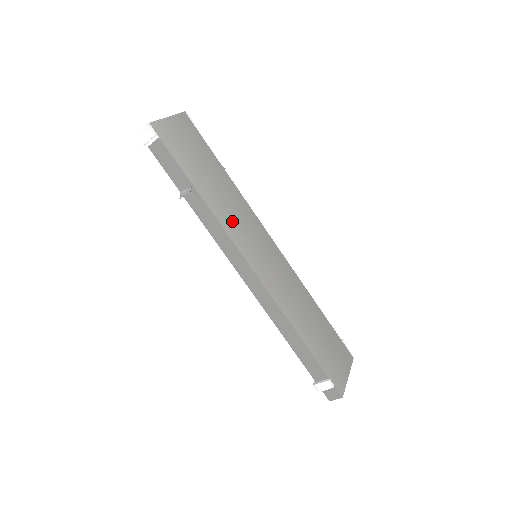
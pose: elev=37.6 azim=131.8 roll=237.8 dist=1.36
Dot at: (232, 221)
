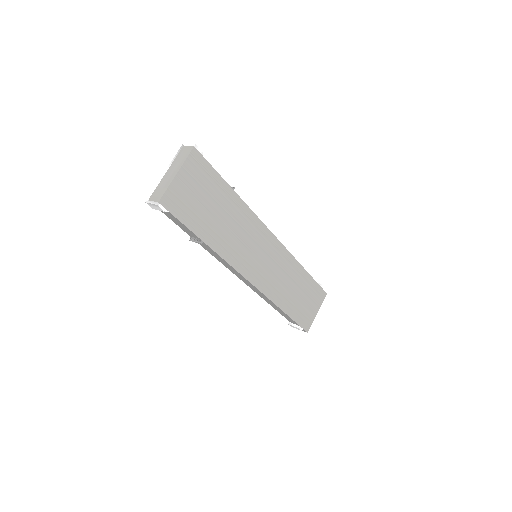
Dot at: (236, 248)
